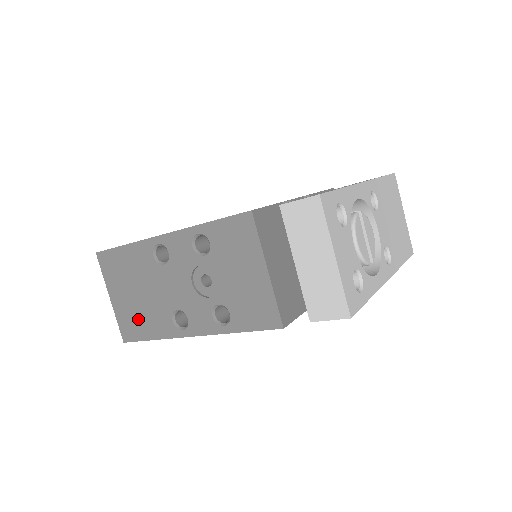
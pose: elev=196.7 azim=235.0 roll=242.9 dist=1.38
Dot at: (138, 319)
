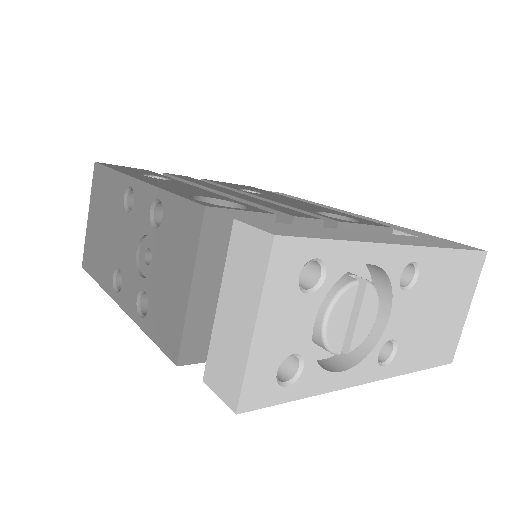
Dot at: (96, 253)
